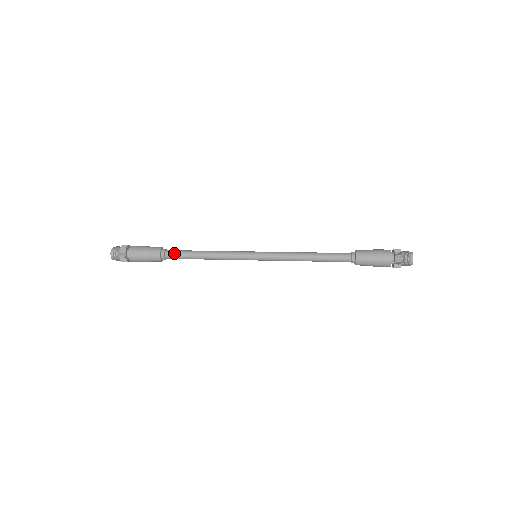
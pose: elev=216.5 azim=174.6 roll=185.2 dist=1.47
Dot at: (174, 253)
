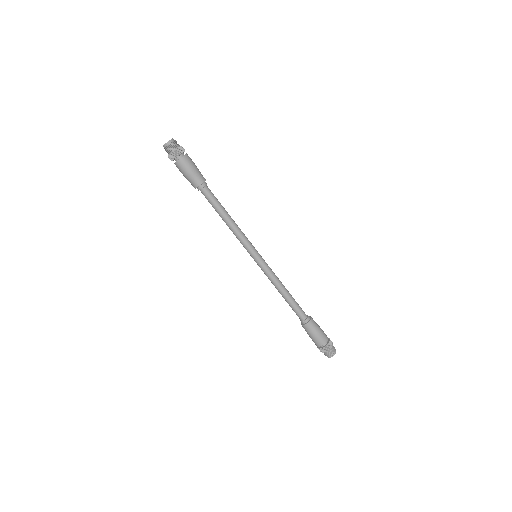
Dot at: (212, 193)
